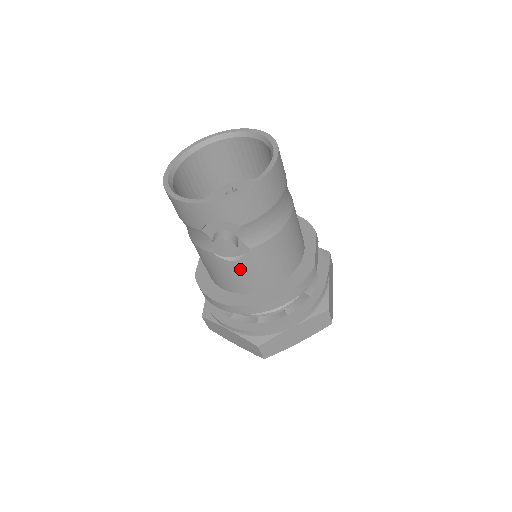
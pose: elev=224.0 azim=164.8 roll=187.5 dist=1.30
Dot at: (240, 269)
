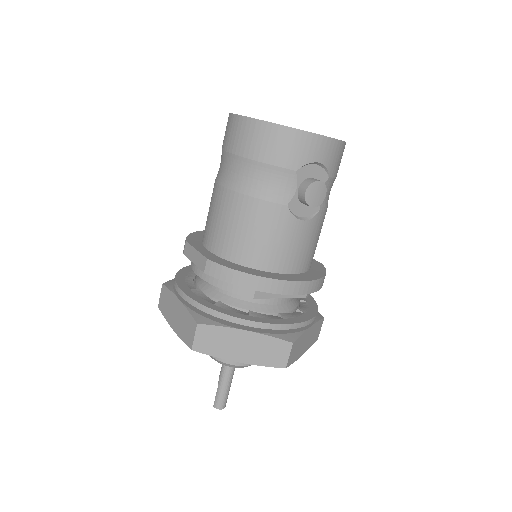
Dot at: (301, 234)
